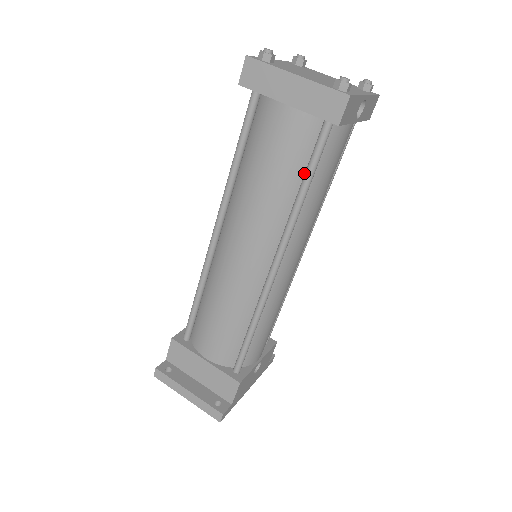
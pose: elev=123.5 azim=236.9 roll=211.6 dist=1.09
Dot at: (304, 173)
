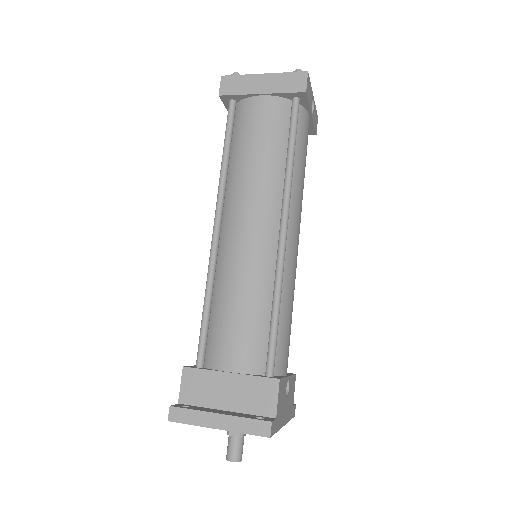
Dot at: (287, 144)
